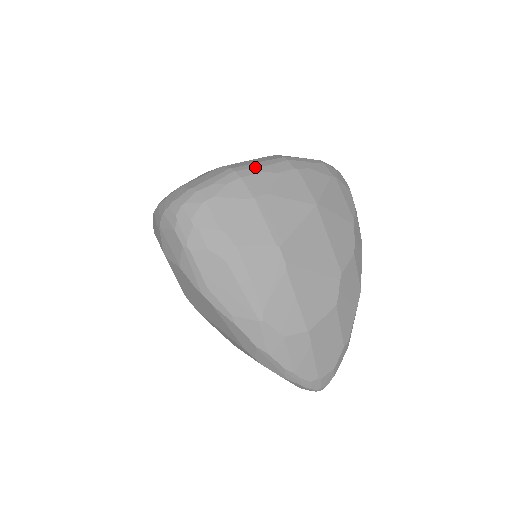
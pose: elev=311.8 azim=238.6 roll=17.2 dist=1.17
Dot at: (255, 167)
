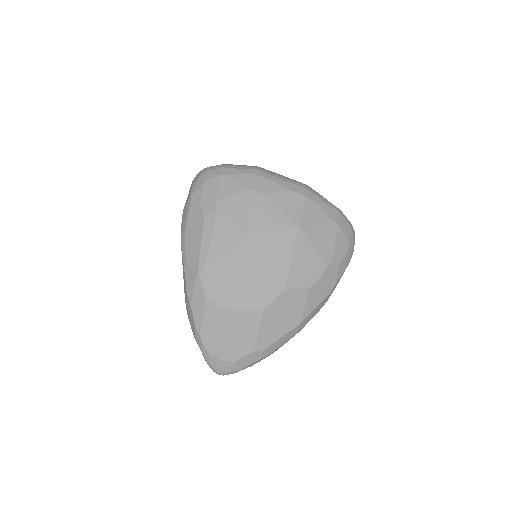
Dot at: (275, 176)
